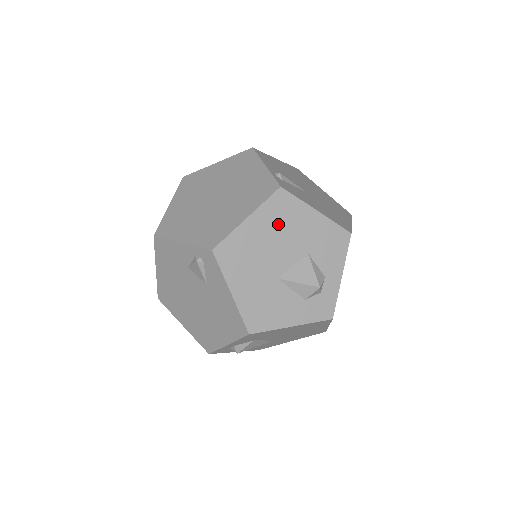
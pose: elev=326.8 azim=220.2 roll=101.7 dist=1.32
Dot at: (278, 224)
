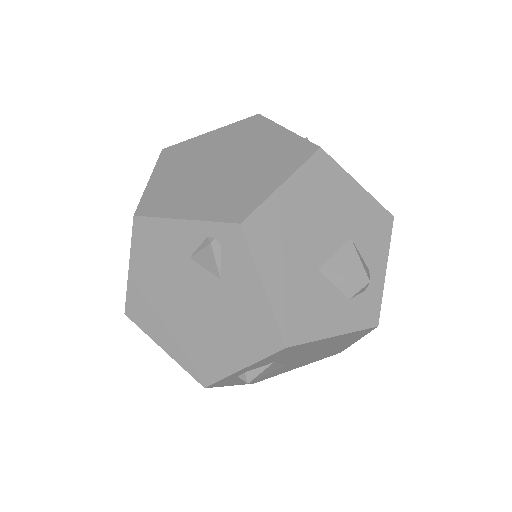
Dot at: (318, 196)
